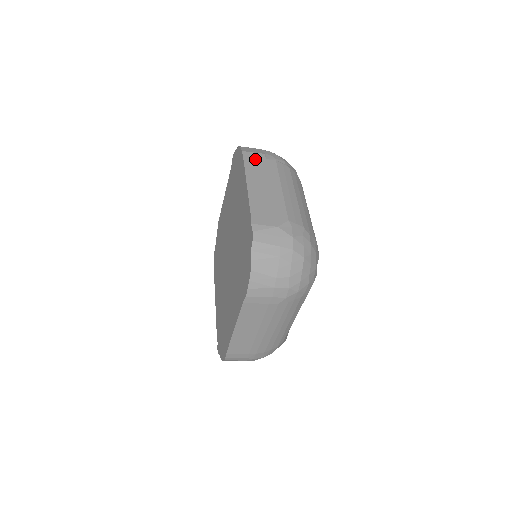
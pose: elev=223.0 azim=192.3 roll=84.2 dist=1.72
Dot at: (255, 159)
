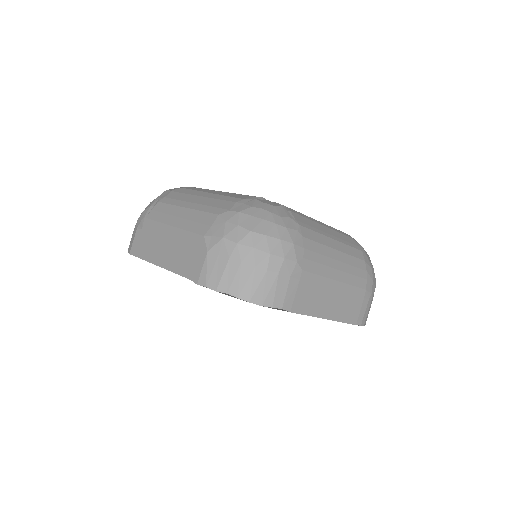
Dot at: (140, 242)
